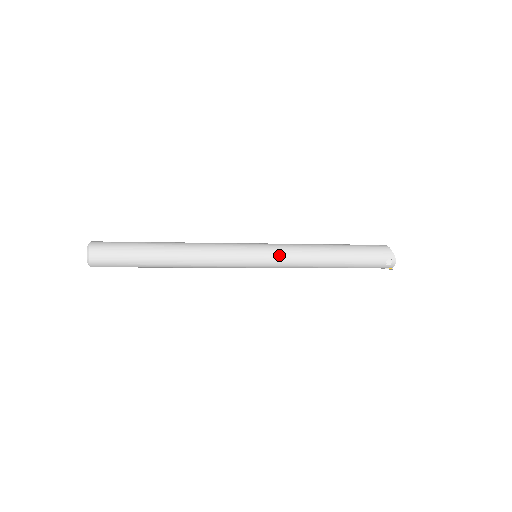
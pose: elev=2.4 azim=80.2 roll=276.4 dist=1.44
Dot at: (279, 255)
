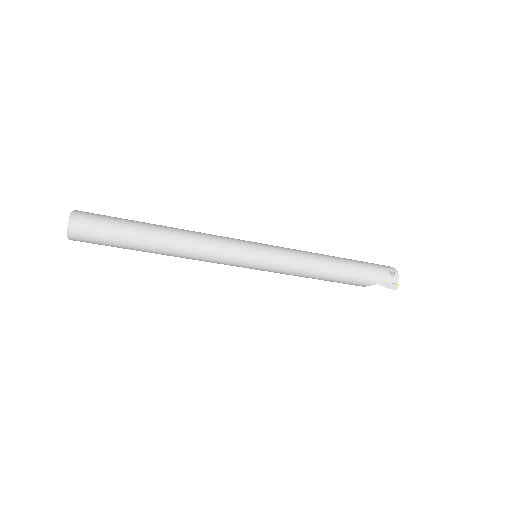
Dot at: (281, 248)
